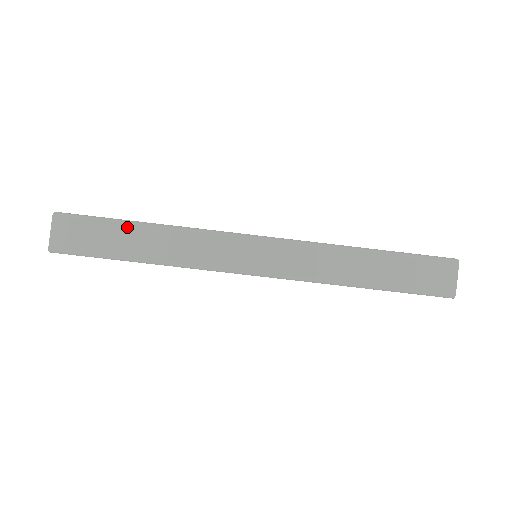
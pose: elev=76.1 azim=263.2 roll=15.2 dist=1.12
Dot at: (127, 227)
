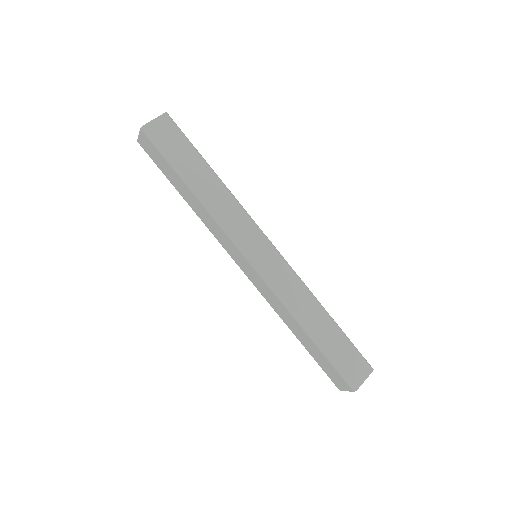
Dot at: (202, 162)
